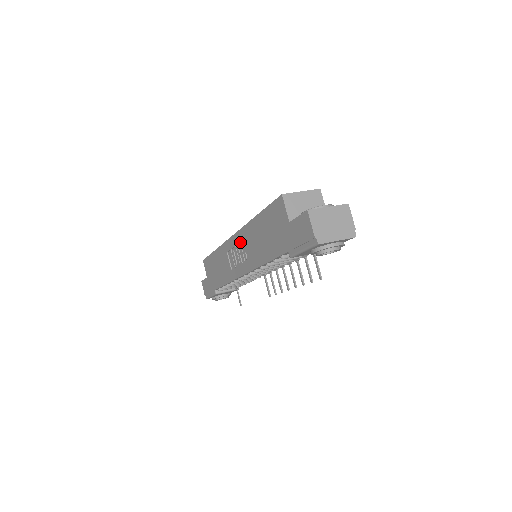
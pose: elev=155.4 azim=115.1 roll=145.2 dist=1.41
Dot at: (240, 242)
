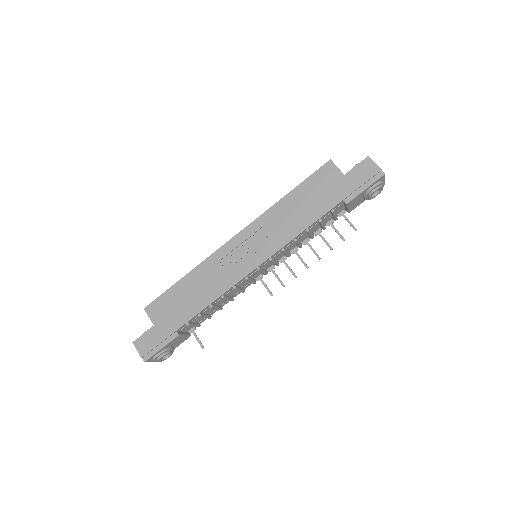
Dot at: (253, 234)
